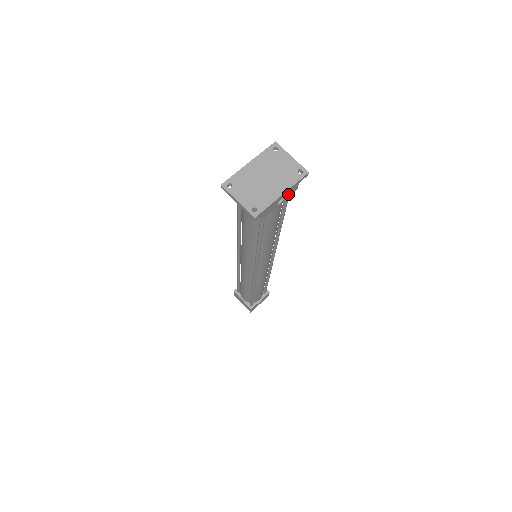
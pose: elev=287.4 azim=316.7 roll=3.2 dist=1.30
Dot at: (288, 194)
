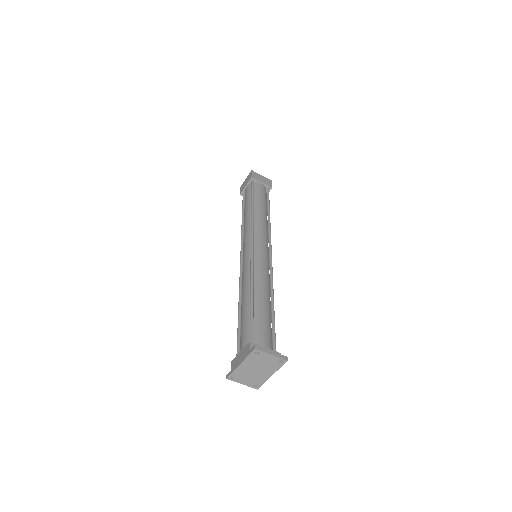
Dot at: occluded
